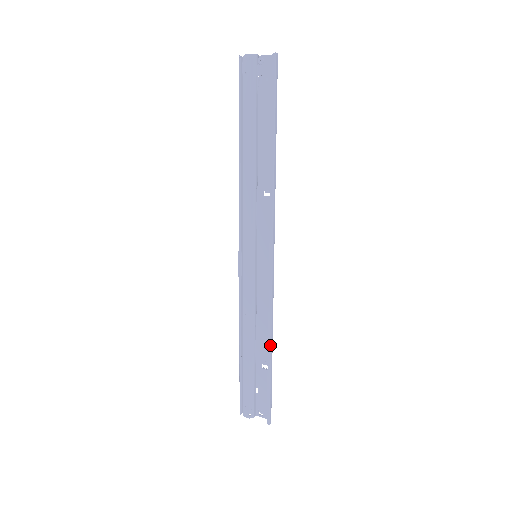
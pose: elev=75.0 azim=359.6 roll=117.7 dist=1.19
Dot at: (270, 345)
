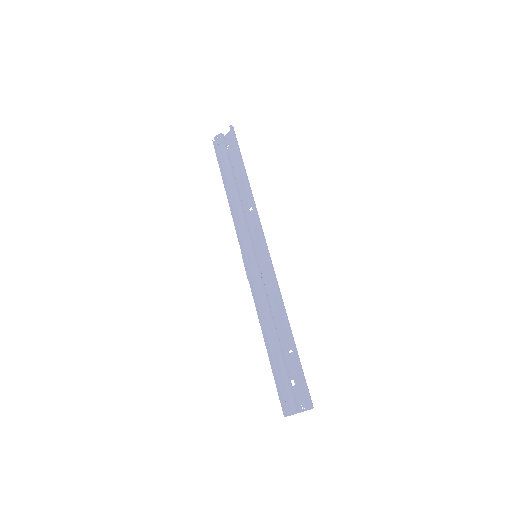
Dot at: (286, 322)
